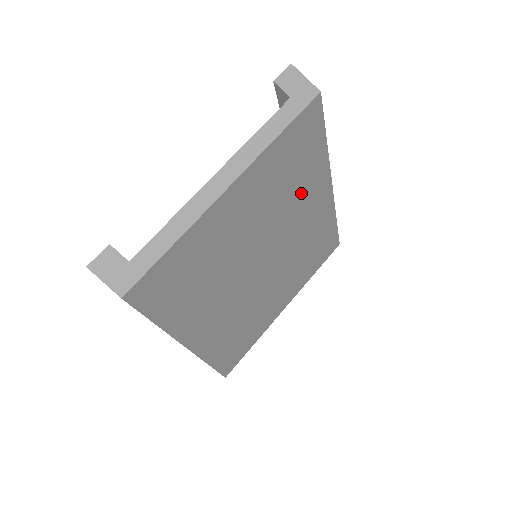
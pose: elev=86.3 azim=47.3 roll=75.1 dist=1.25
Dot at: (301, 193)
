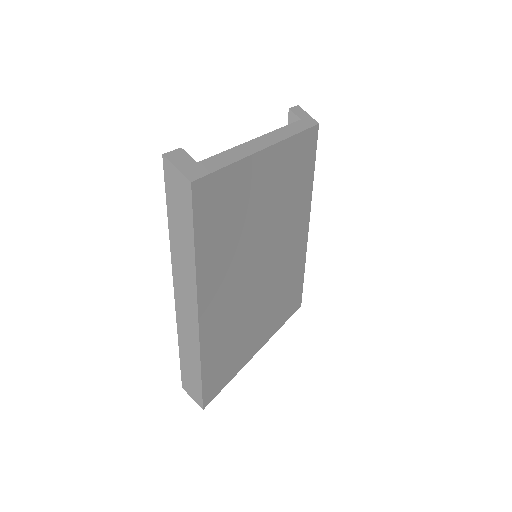
Dot at: (295, 209)
